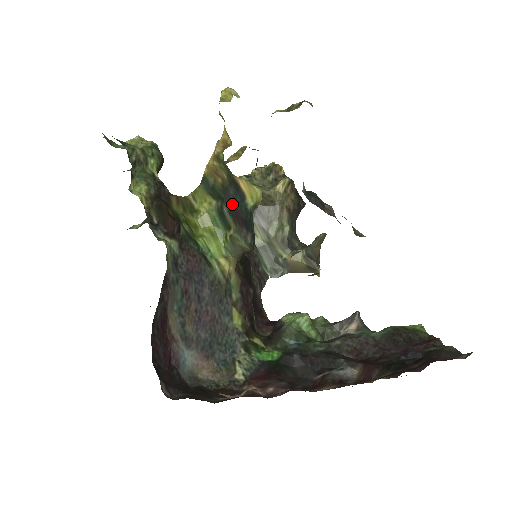
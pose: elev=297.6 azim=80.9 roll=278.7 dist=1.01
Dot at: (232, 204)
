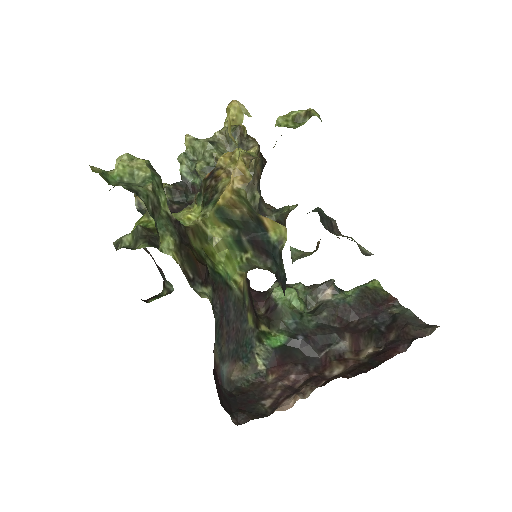
Dot at: (252, 235)
